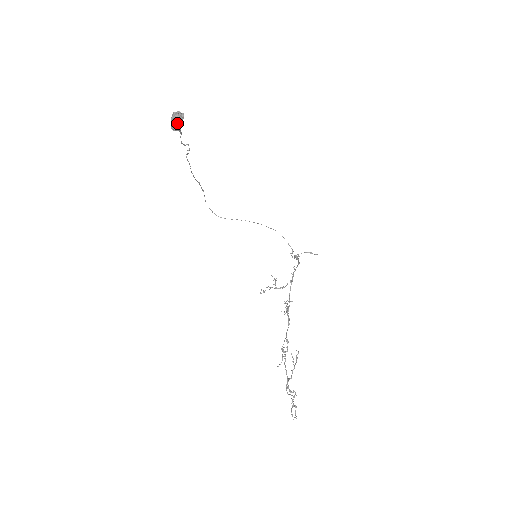
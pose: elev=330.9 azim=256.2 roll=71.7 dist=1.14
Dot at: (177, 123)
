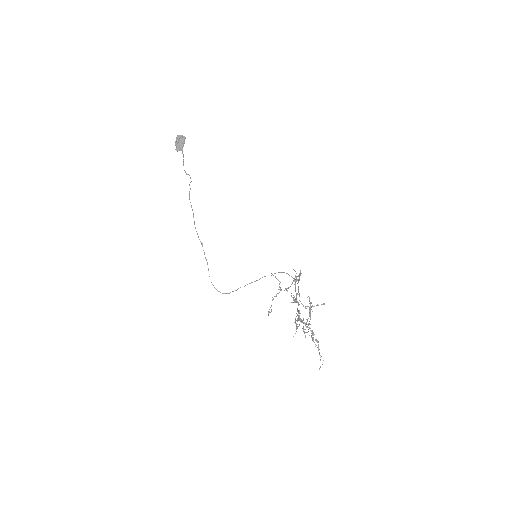
Dot at: (180, 143)
